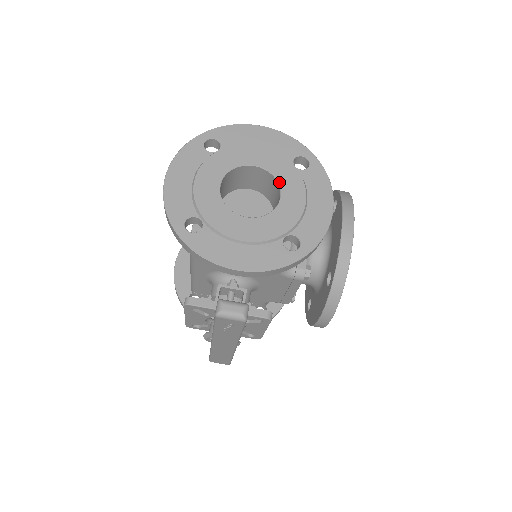
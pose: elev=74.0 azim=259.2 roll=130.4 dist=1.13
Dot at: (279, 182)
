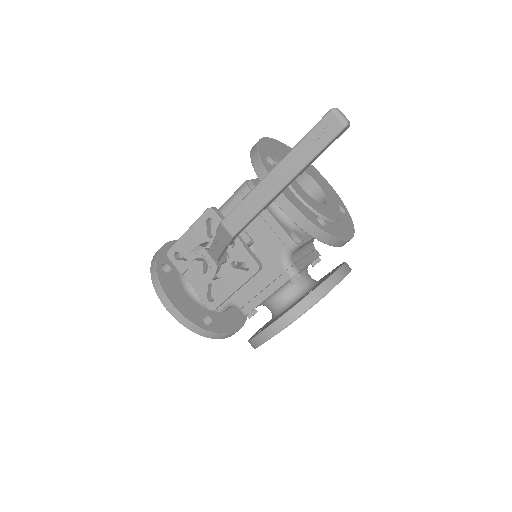
Dot at: (327, 200)
